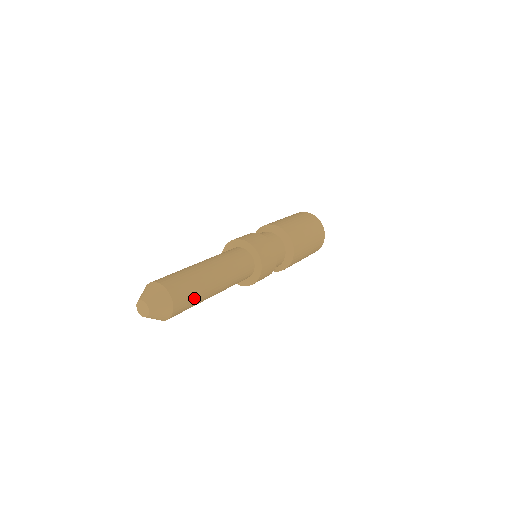
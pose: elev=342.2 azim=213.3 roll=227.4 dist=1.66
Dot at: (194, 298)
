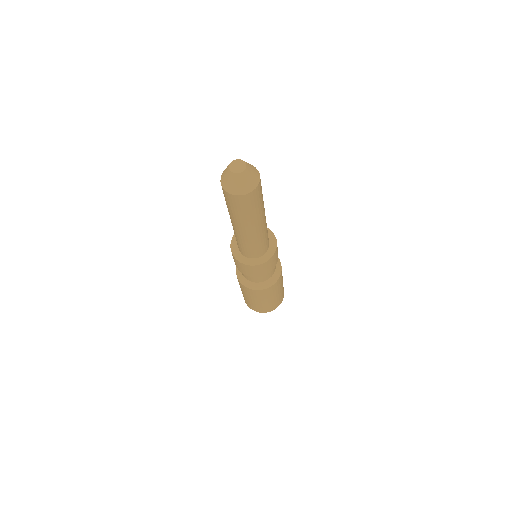
Dot at: (261, 199)
